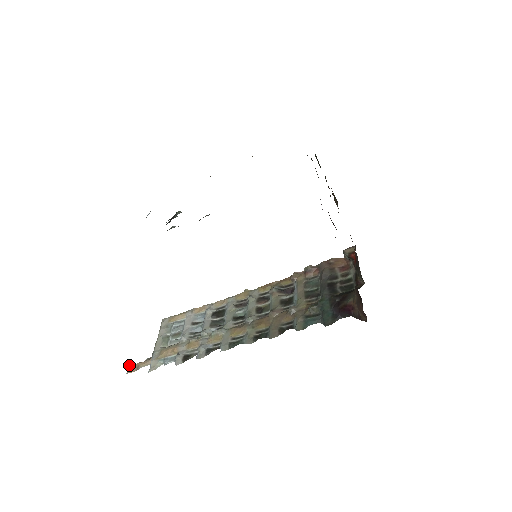
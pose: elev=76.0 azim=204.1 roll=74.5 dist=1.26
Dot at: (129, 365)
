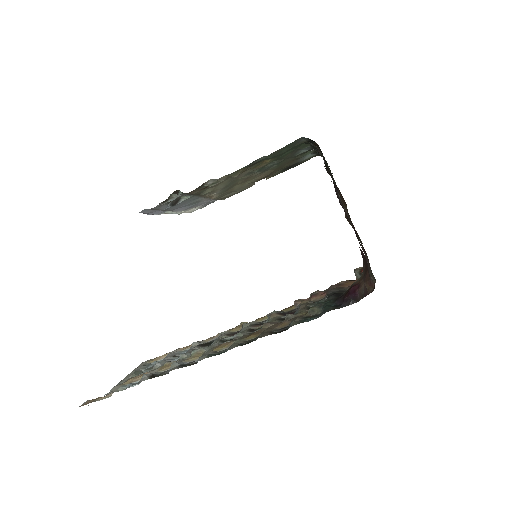
Dot at: (86, 401)
